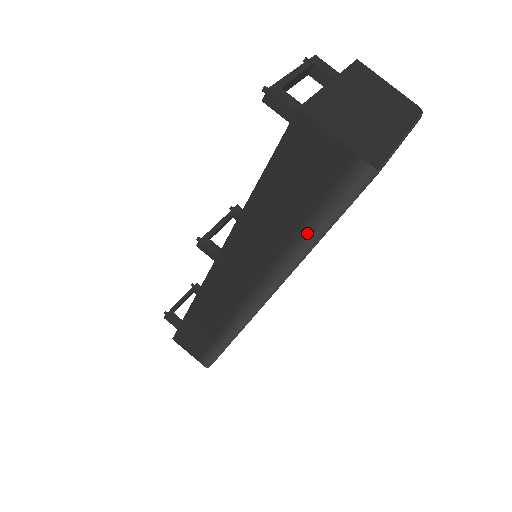
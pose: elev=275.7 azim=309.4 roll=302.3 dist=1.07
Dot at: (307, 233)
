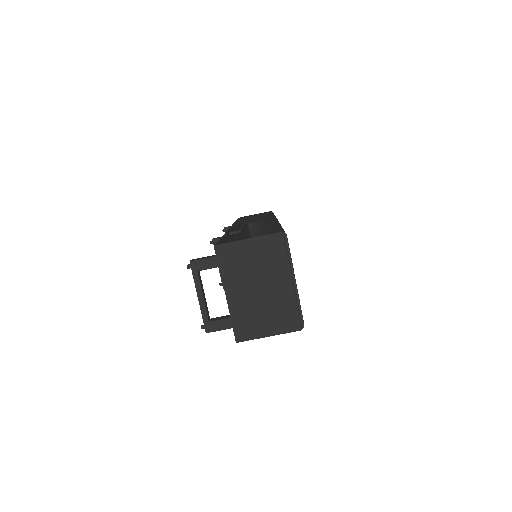
Dot at: occluded
